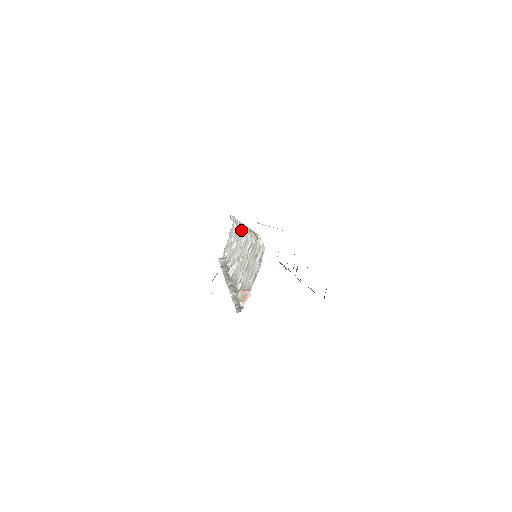
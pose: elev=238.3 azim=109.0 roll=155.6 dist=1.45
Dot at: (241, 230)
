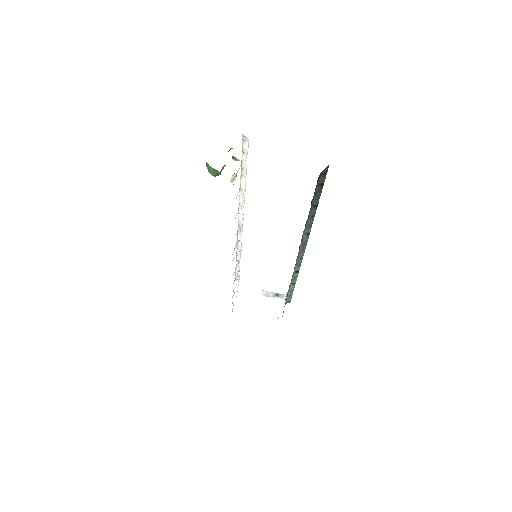
Dot at: (241, 237)
